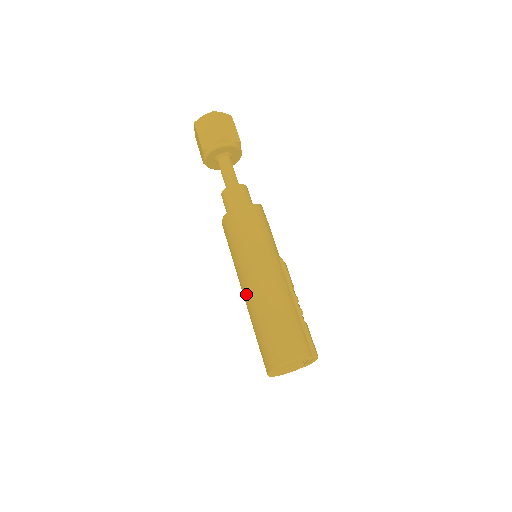
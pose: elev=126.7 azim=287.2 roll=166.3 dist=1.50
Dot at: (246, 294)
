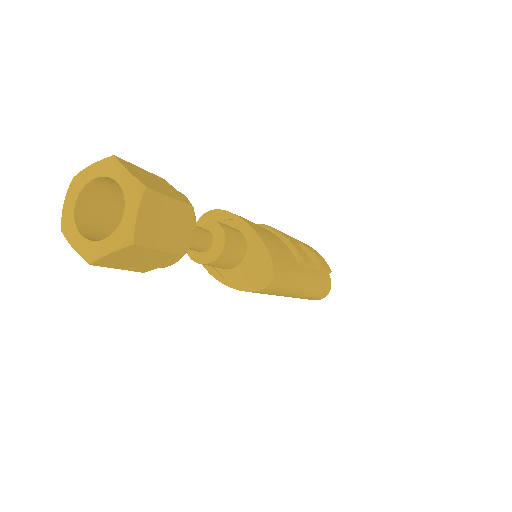
Dot at: occluded
